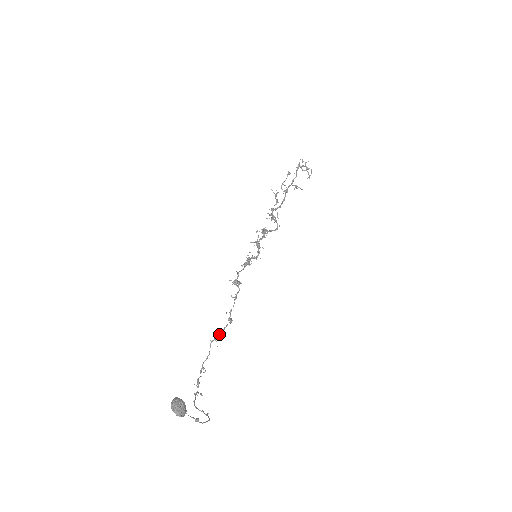
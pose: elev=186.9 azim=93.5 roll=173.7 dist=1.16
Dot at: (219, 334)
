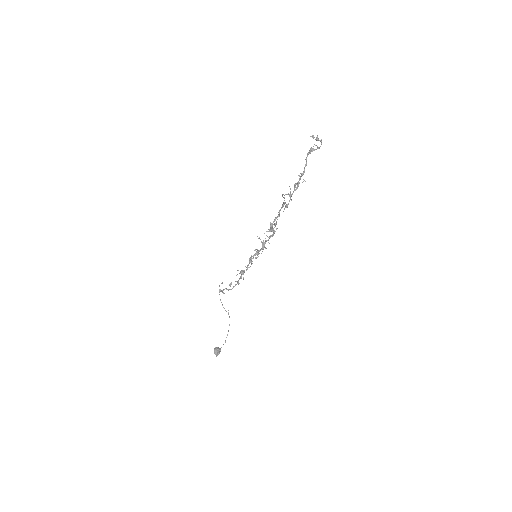
Dot at: occluded
